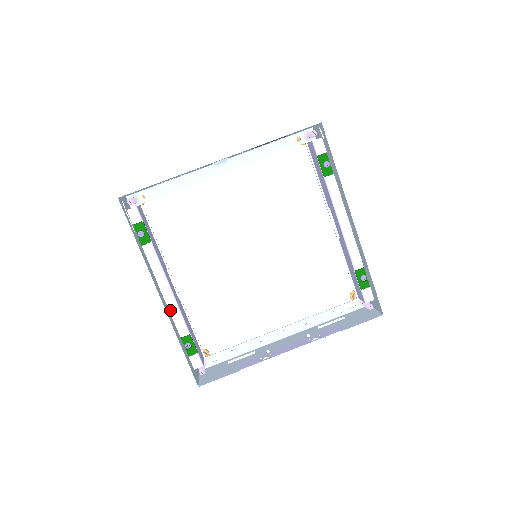
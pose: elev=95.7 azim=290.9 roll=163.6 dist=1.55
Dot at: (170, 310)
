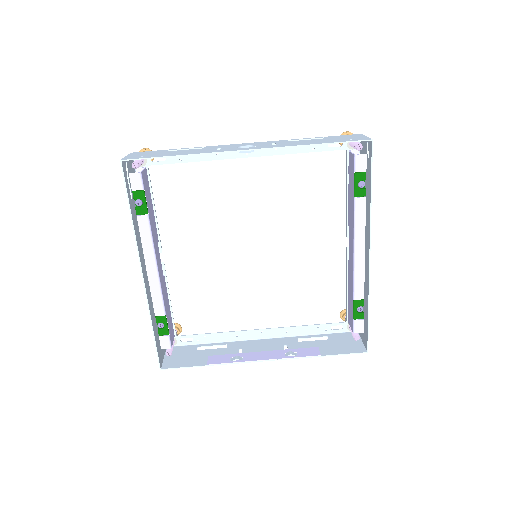
Dot at: (151, 287)
